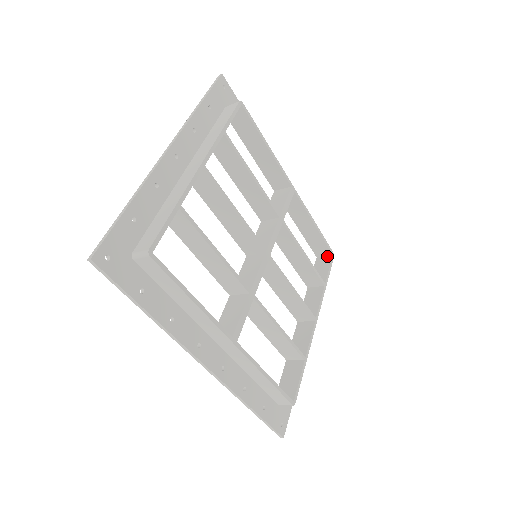
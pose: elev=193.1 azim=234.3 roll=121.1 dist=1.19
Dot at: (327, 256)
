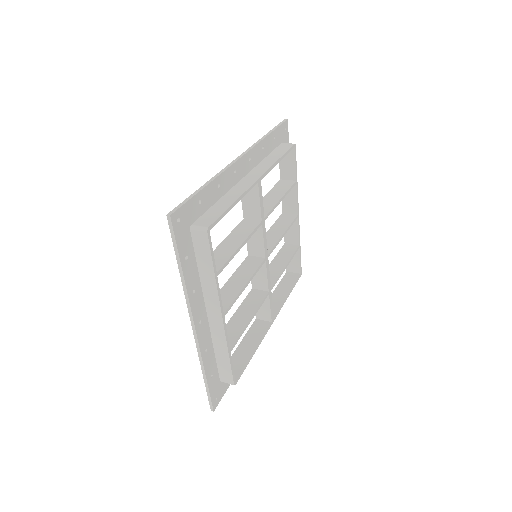
Dot at: occluded
